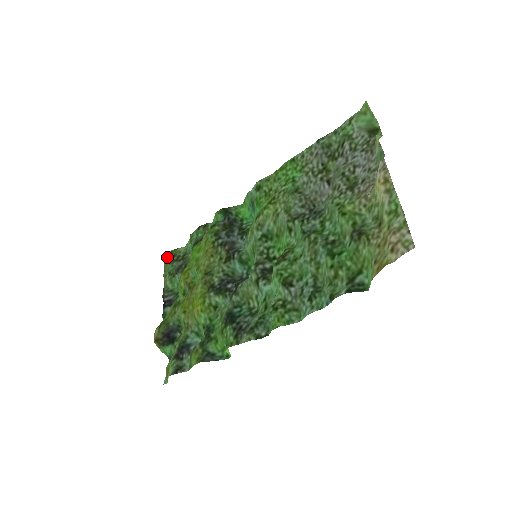
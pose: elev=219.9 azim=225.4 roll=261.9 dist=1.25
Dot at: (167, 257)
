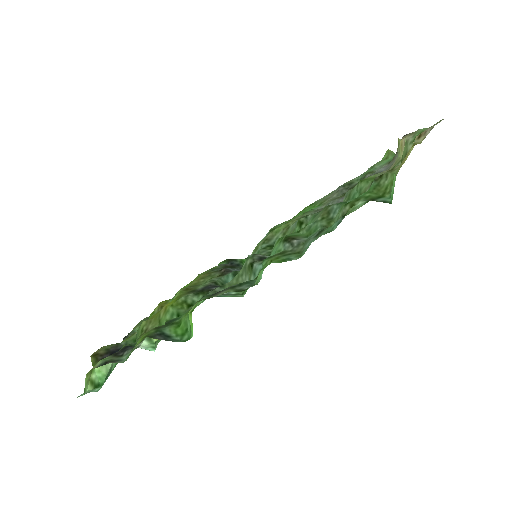
Dot at: (146, 318)
